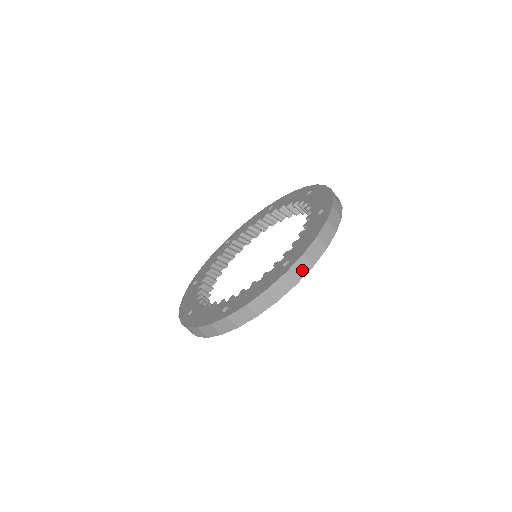
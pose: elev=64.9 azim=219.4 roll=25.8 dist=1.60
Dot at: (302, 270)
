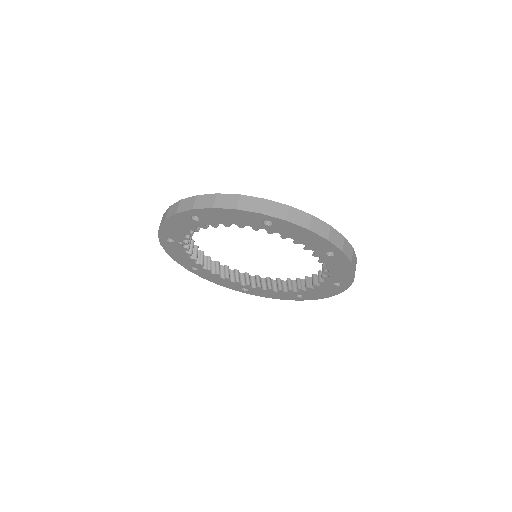
Dot at: (277, 212)
